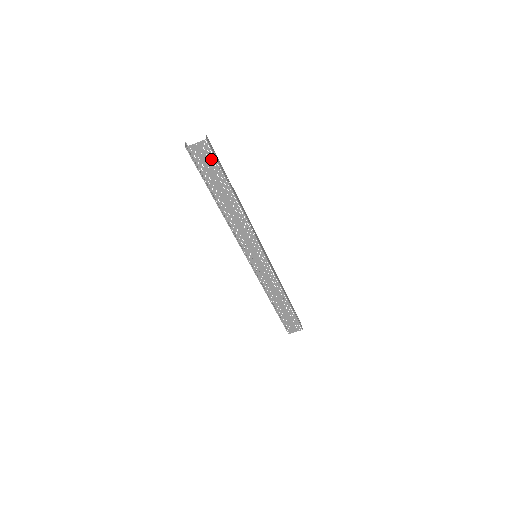
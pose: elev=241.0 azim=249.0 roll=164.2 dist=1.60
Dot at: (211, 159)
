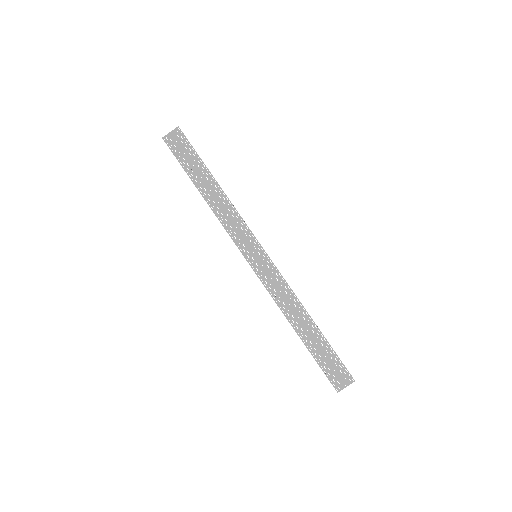
Dot at: (186, 145)
